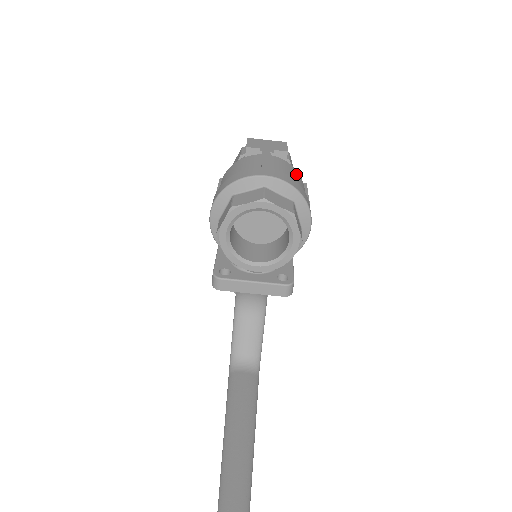
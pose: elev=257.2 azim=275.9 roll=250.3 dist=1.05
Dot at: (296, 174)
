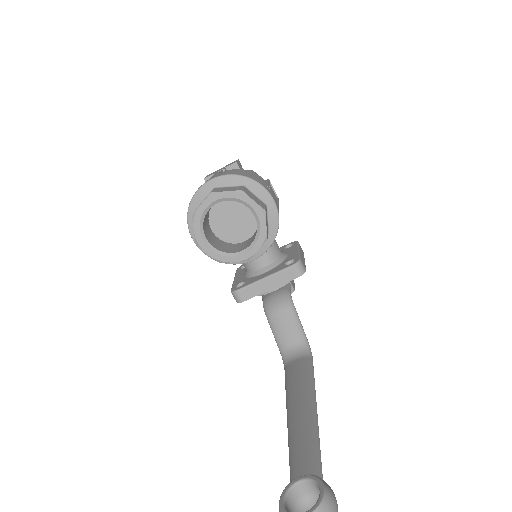
Dot at: (248, 172)
